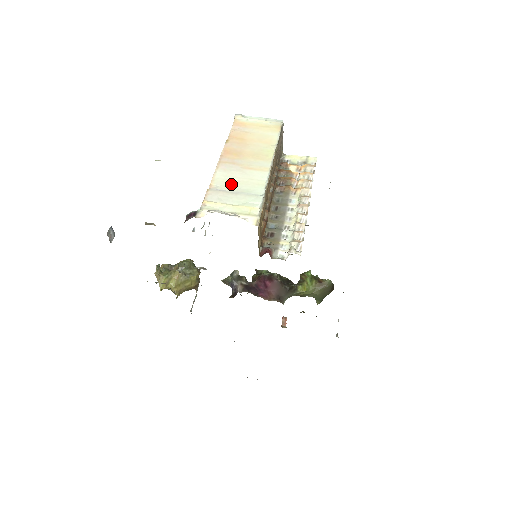
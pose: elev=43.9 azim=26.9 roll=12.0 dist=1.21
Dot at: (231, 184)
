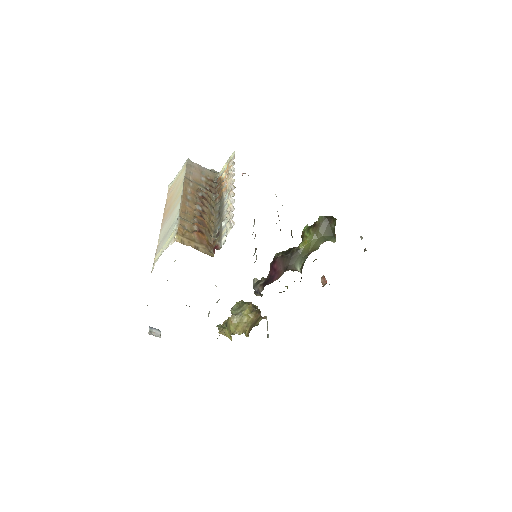
Dot at: (165, 232)
